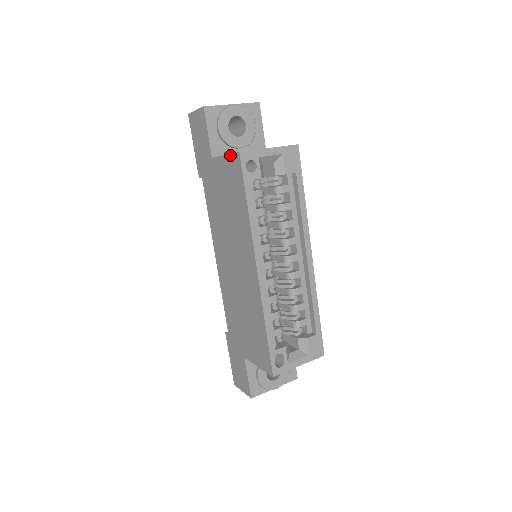
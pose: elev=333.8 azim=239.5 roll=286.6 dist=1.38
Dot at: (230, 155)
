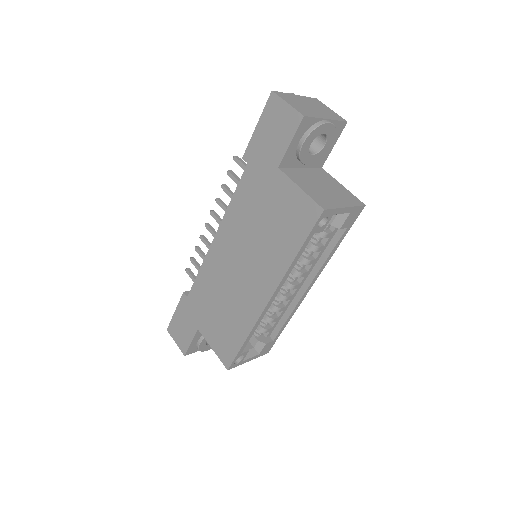
Dot at: (309, 197)
